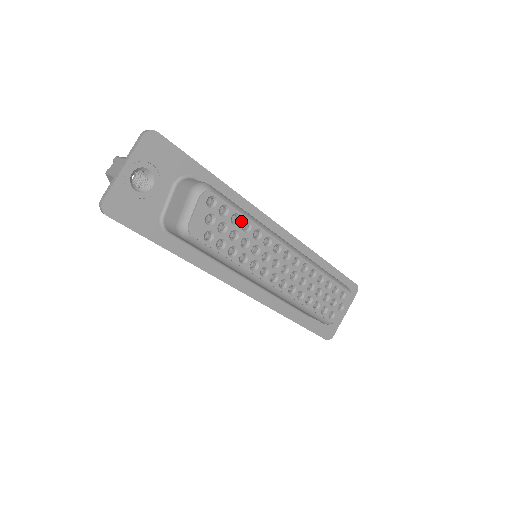
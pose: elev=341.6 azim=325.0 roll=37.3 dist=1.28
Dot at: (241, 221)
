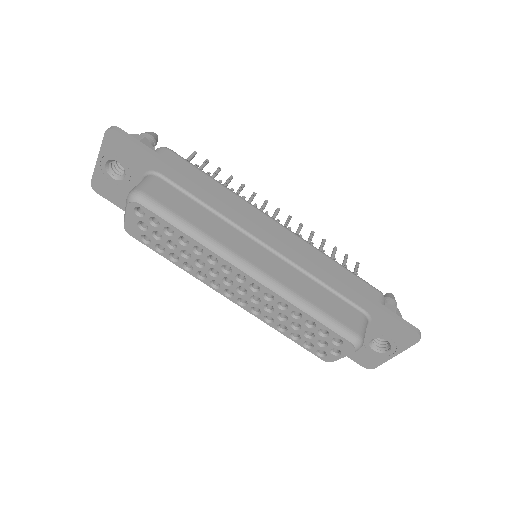
Dot at: (176, 234)
